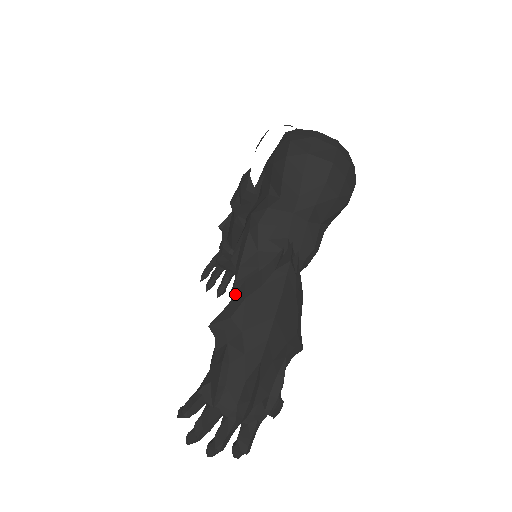
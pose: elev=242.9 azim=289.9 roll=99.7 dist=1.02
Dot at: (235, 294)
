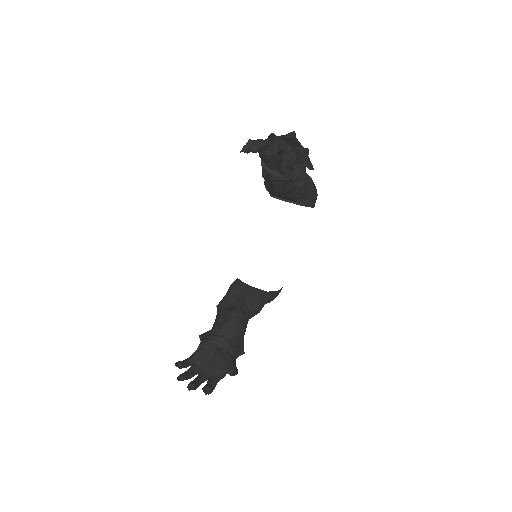
Dot at: occluded
